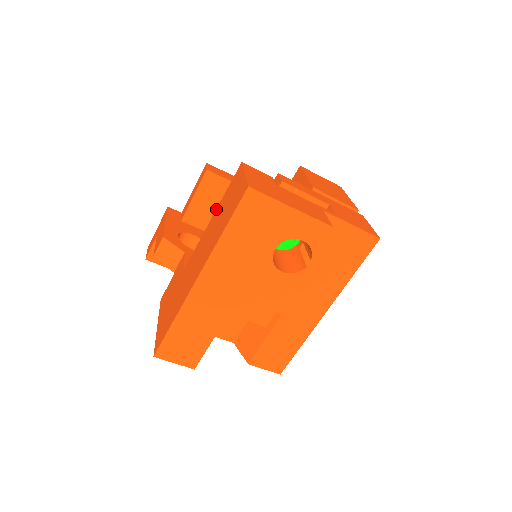
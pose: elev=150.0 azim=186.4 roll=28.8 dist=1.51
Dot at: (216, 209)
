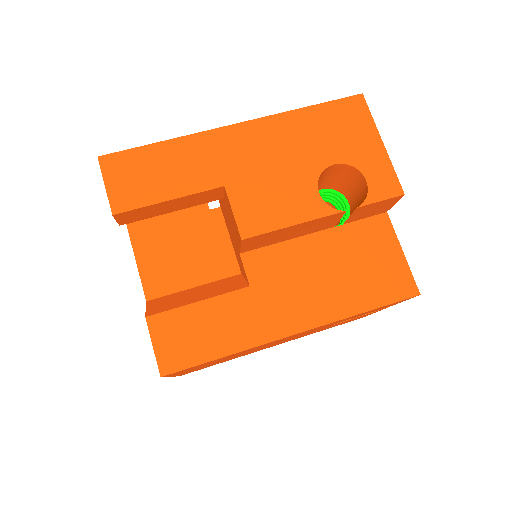
Dot at: occluded
